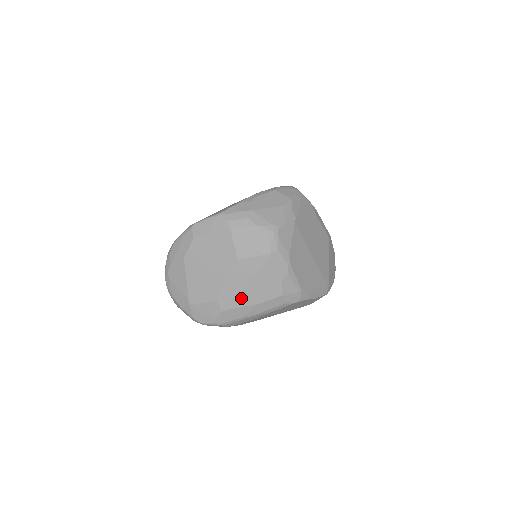
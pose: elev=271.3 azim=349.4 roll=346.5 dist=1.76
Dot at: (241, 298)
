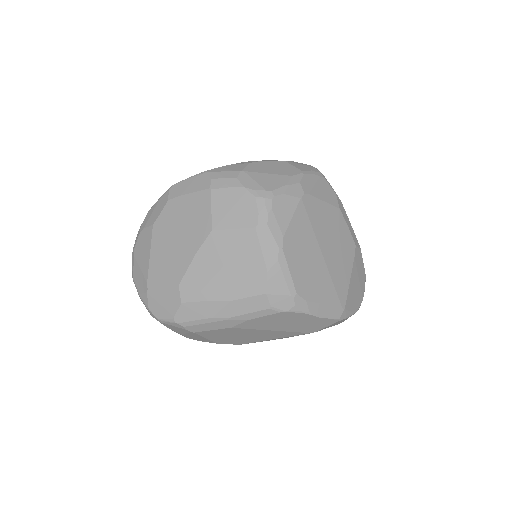
Dot at: (210, 287)
